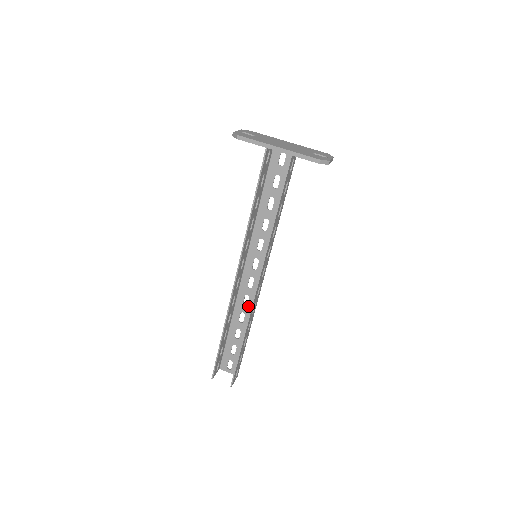
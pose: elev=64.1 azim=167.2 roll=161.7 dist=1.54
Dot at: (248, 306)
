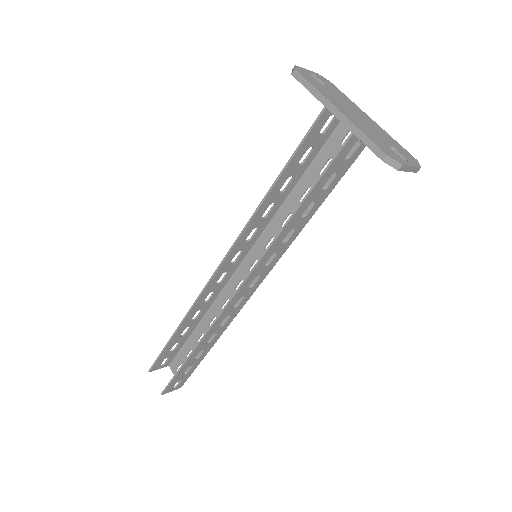
Dot at: occluded
